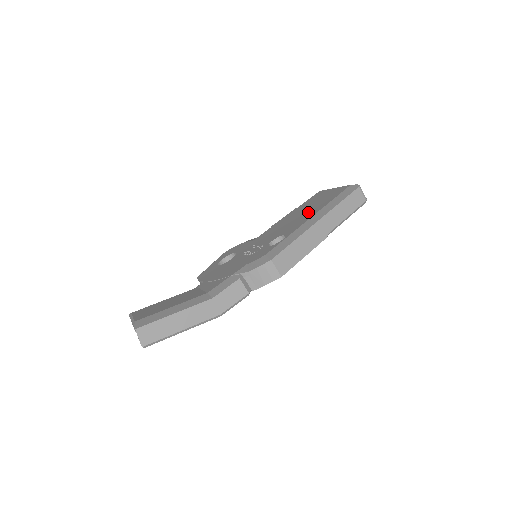
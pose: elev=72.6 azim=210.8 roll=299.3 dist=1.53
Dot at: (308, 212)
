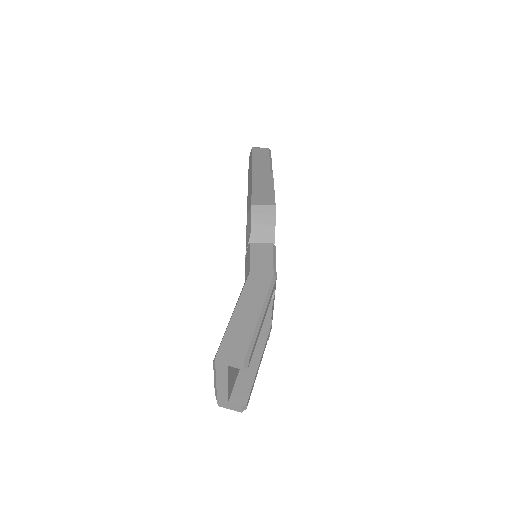
Dot at: occluded
